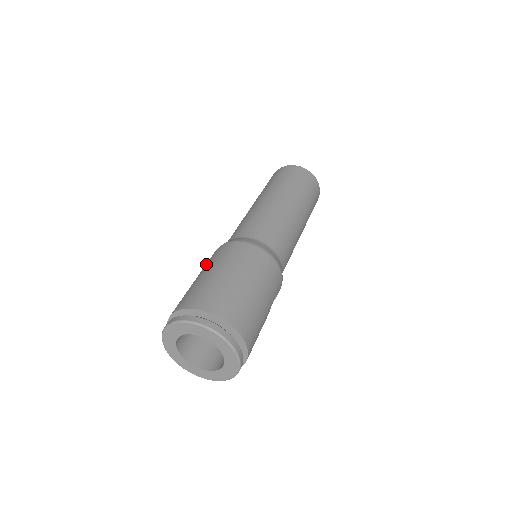
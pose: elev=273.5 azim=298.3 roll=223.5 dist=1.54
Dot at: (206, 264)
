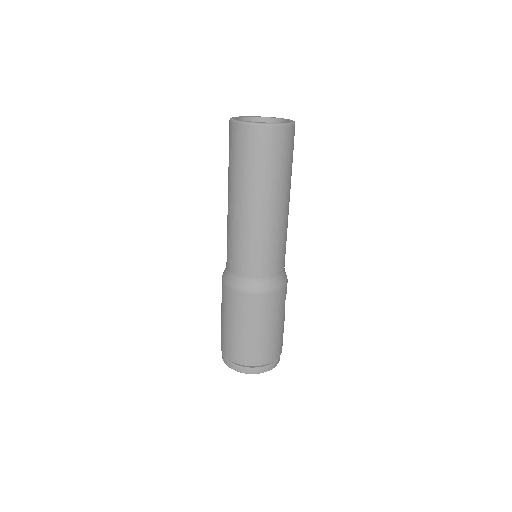
Dot at: (222, 302)
